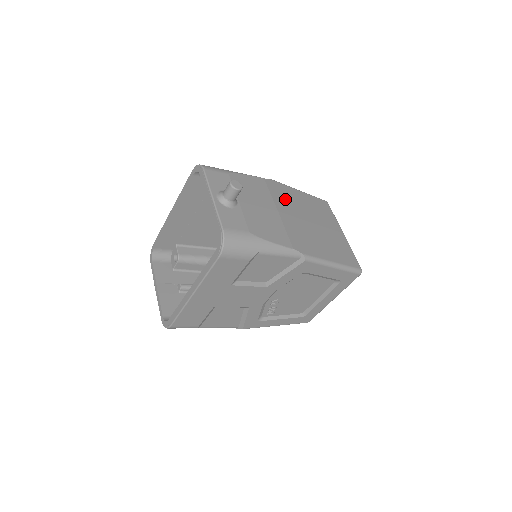
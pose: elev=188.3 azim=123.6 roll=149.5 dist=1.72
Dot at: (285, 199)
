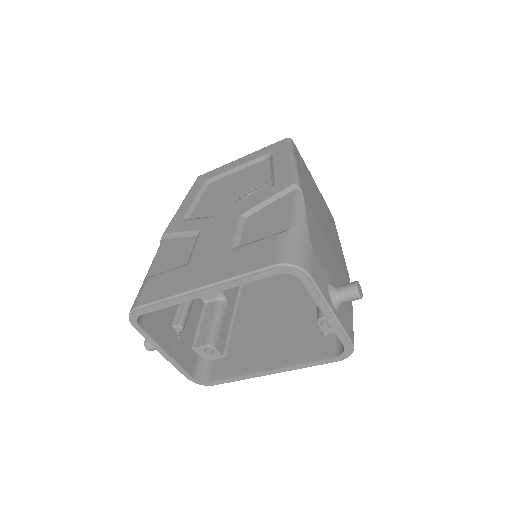
Dot at: (314, 207)
